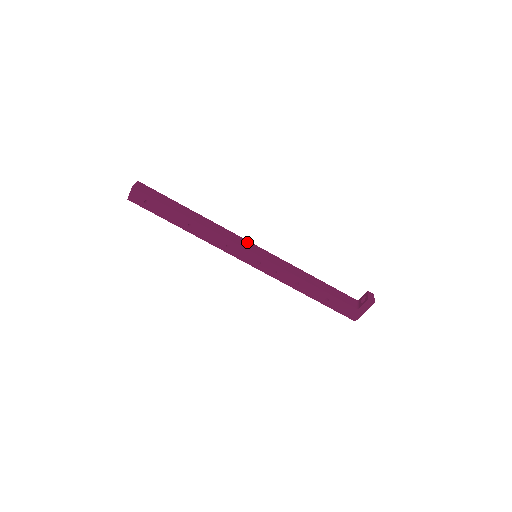
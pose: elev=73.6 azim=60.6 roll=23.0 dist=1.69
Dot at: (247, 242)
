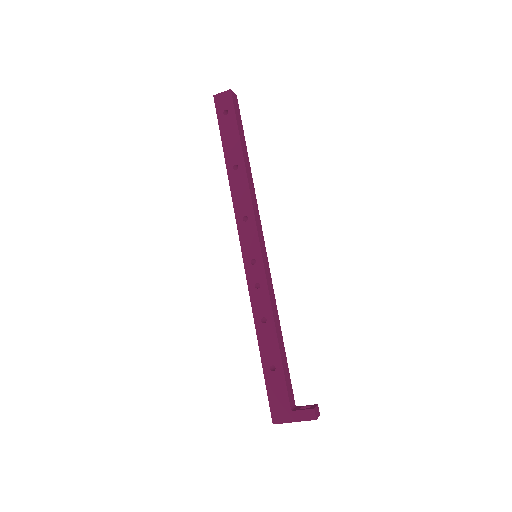
Dot at: (263, 236)
